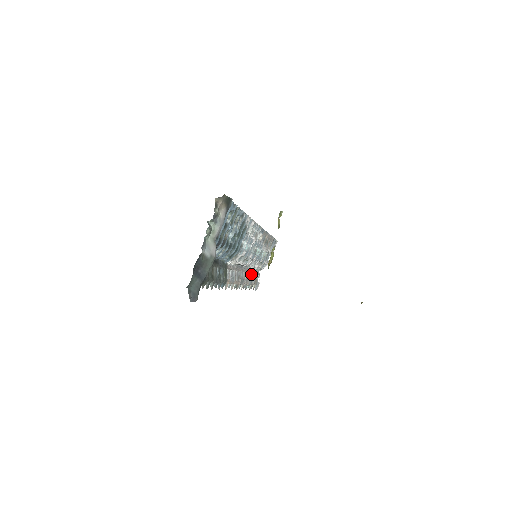
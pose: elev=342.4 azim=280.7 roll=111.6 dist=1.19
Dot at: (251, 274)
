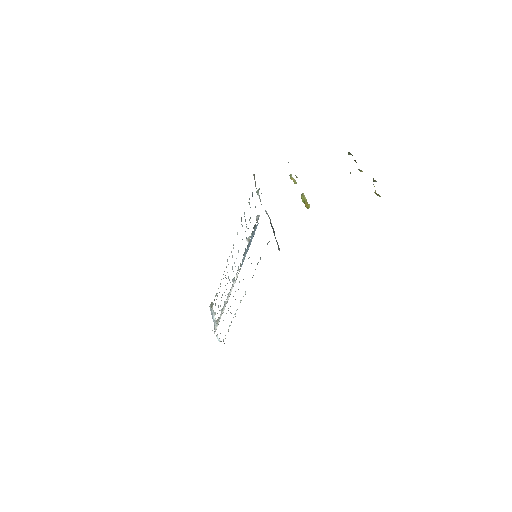
Dot at: occluded
